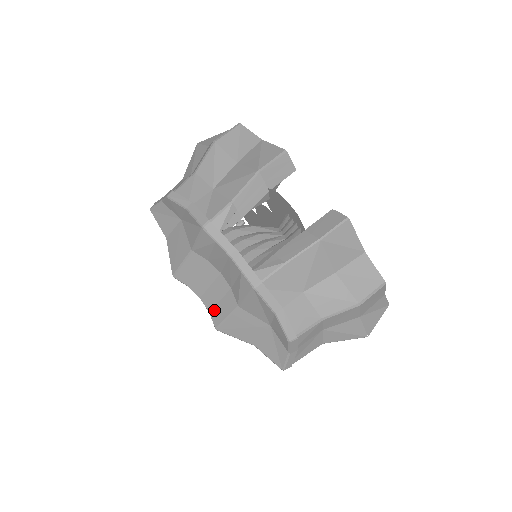
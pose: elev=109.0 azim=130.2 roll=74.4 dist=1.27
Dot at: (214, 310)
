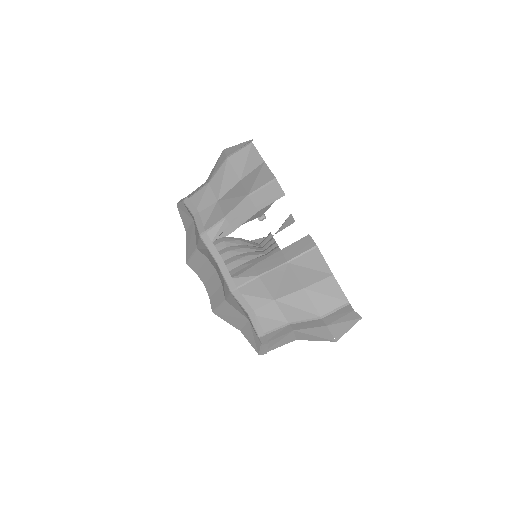
Dot at: (212, 297)
